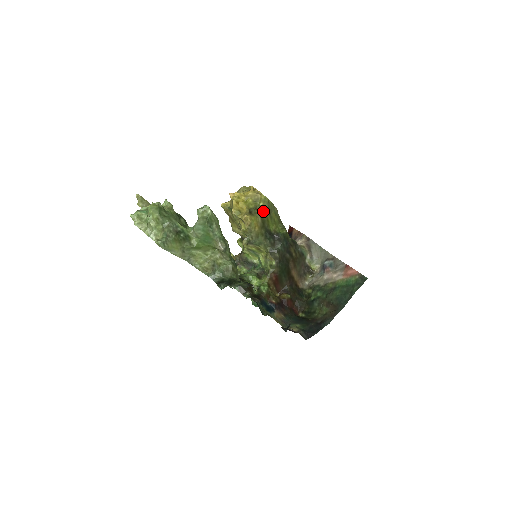
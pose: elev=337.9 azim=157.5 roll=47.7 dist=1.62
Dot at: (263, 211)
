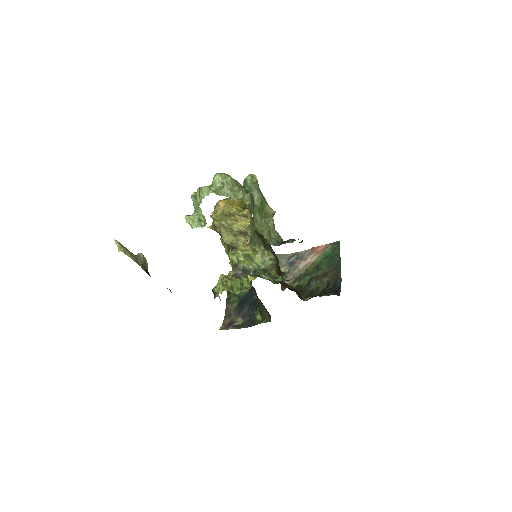
Dot at: (250, 210)
